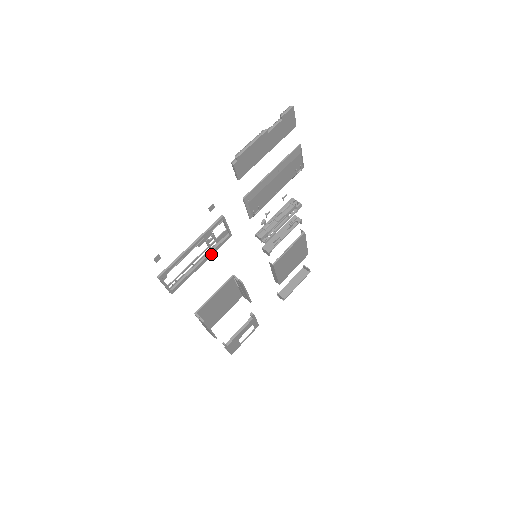
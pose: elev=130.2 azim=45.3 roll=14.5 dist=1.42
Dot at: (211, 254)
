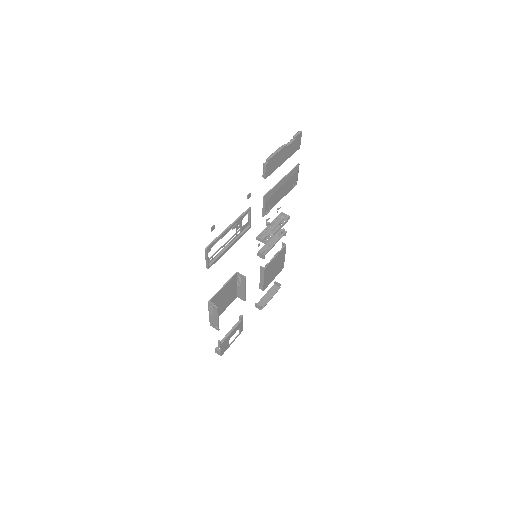
Dot at: (237, 240)
